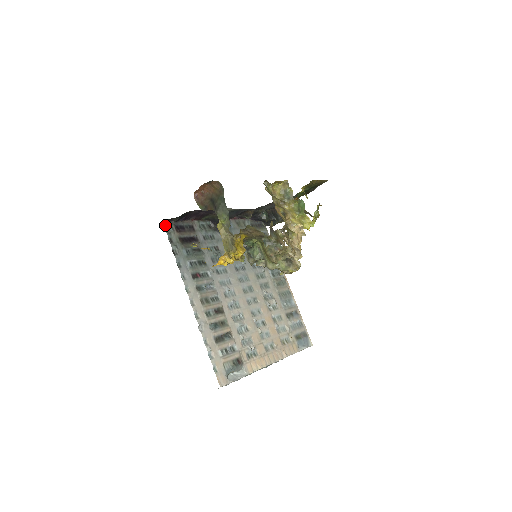
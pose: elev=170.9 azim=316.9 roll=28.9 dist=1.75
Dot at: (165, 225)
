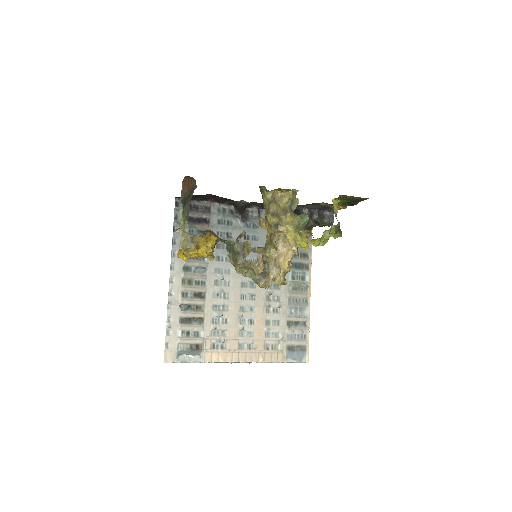
Dot at: (177, 201)
